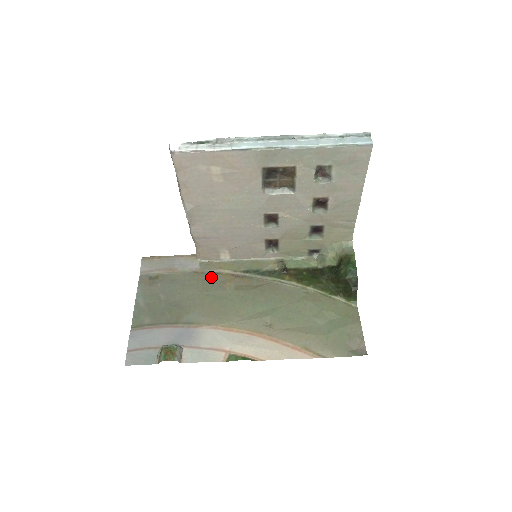
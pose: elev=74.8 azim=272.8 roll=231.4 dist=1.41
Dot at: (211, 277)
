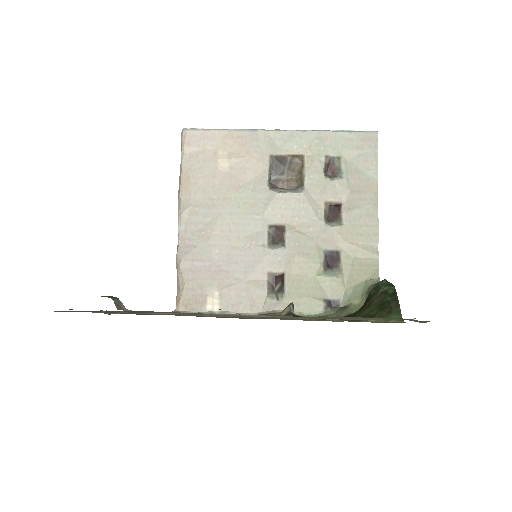
Dot at: occluded
